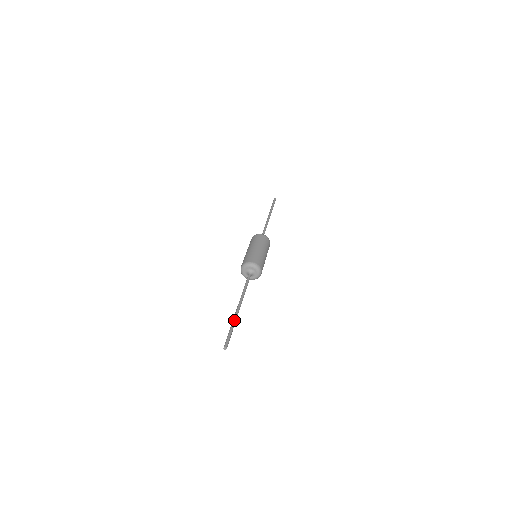
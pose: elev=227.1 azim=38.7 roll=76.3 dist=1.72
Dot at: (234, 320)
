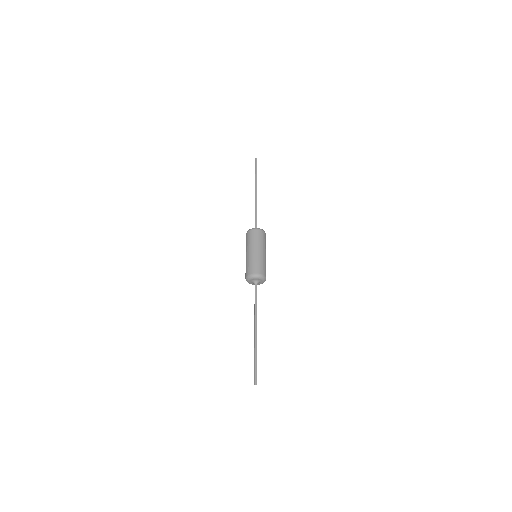
Dot at: occluded
